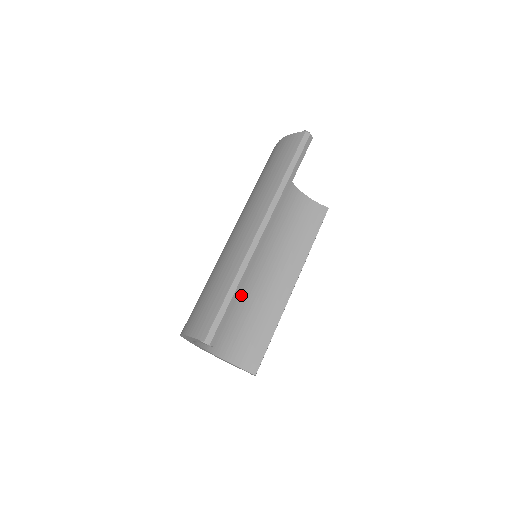
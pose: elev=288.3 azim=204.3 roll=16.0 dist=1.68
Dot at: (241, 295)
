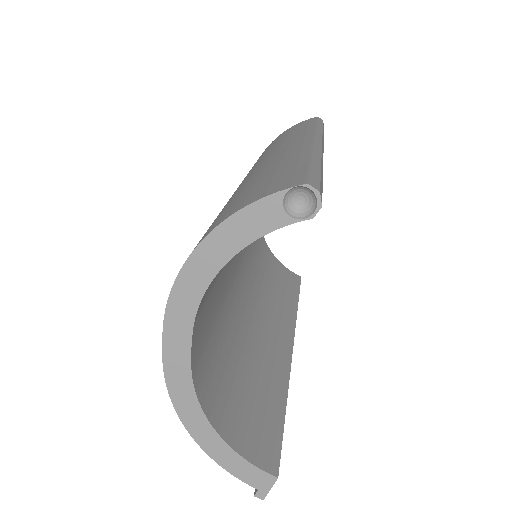
Dot at: (229, 320)
